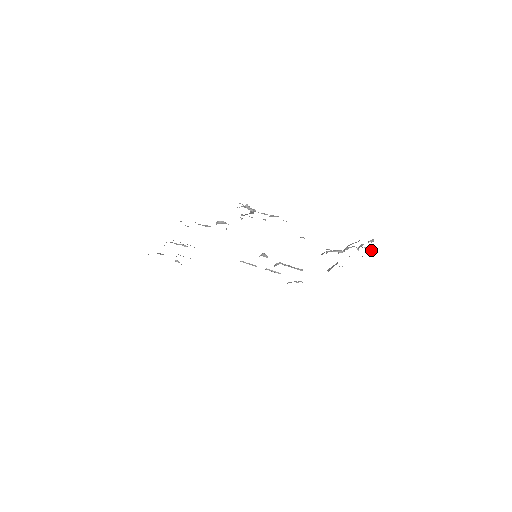
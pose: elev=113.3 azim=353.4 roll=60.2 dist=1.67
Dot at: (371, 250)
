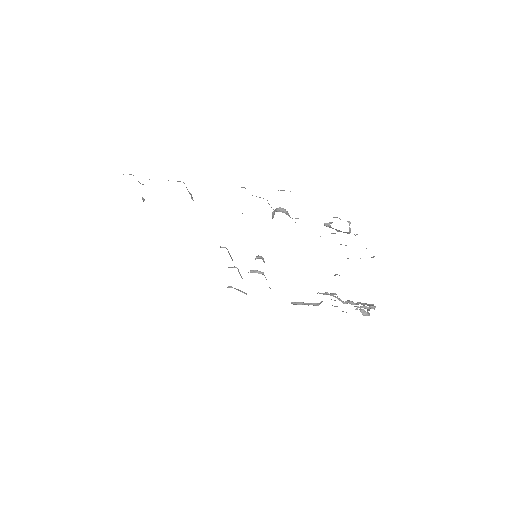
Dot at: (362, 313)
